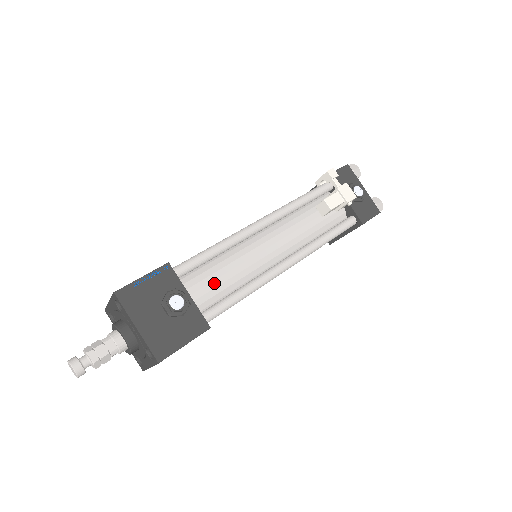
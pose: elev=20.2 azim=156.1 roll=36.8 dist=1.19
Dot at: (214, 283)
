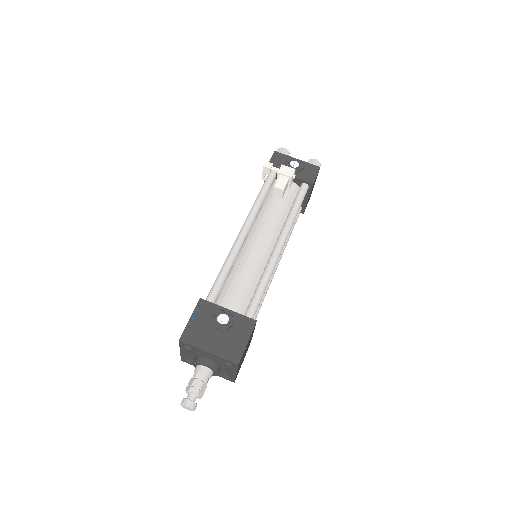
Dot at: (239, 292)
